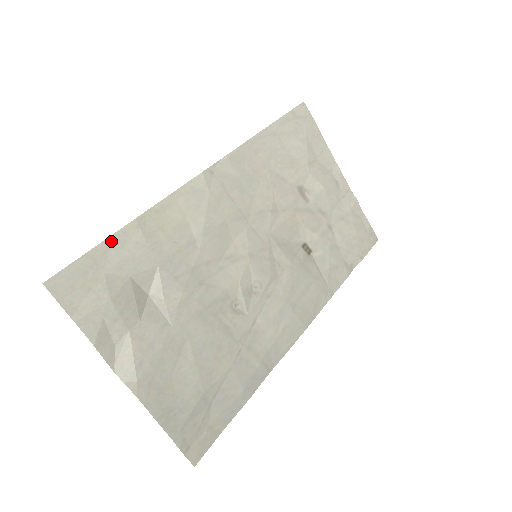
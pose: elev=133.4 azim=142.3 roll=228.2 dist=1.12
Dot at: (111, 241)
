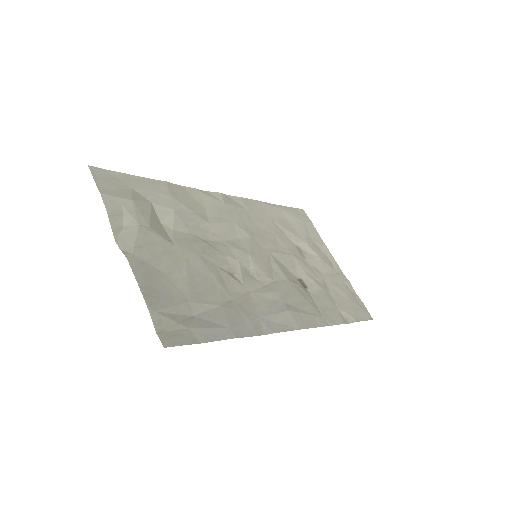
Dot at: (145, 180)
